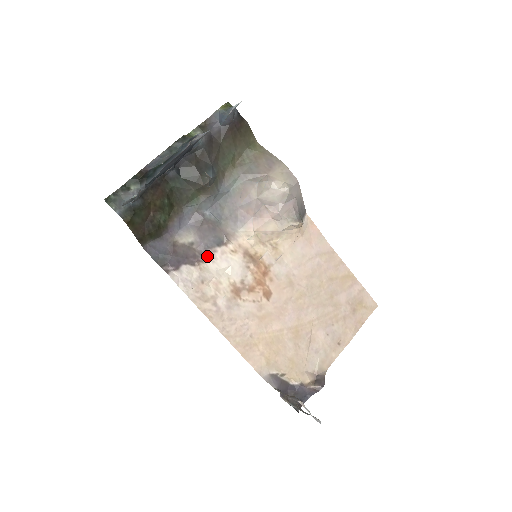
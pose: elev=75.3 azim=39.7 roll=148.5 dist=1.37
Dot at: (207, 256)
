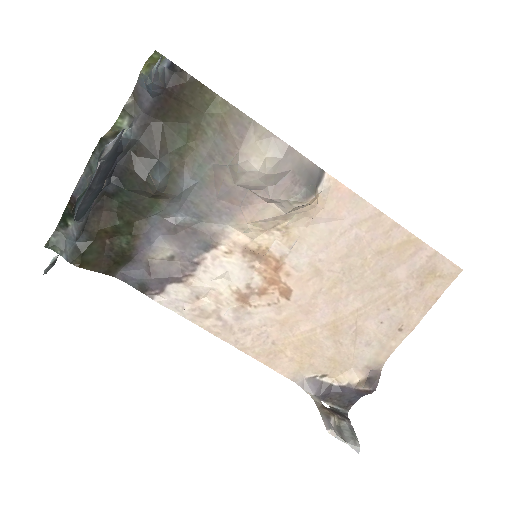
Dot at: (195, 267)
